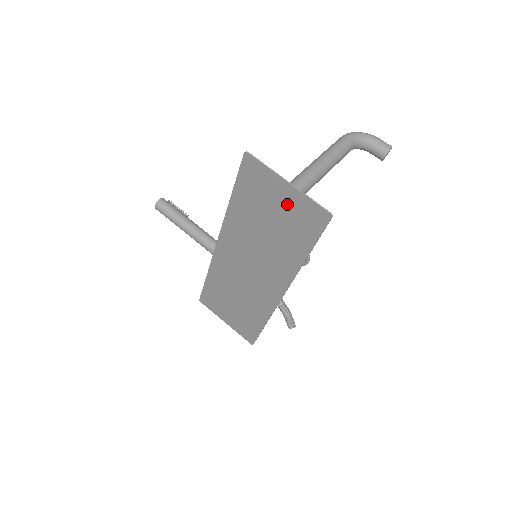
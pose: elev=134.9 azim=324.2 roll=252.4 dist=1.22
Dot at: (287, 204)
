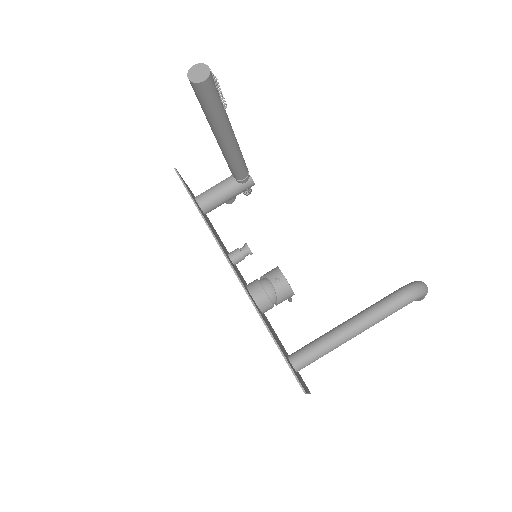
Dot at: occluded
